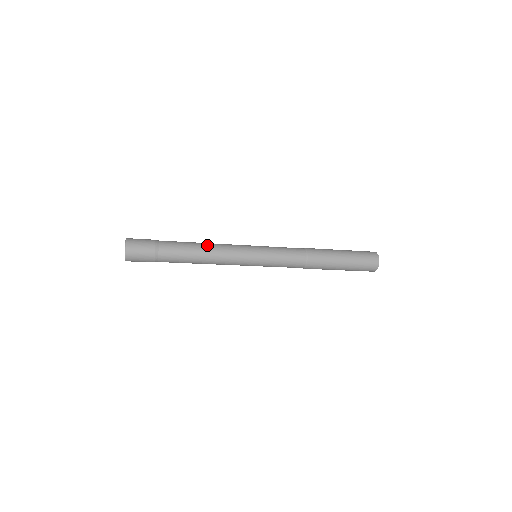
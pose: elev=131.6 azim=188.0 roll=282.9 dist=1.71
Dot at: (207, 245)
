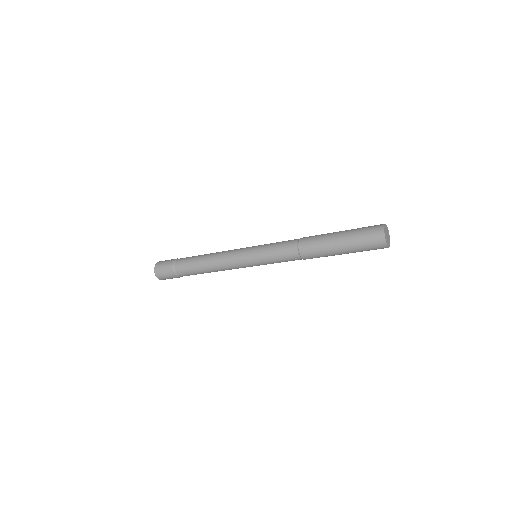
Dot at: (209, 258)
